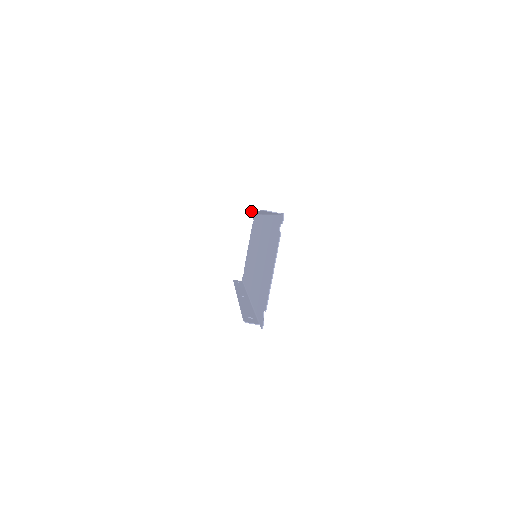
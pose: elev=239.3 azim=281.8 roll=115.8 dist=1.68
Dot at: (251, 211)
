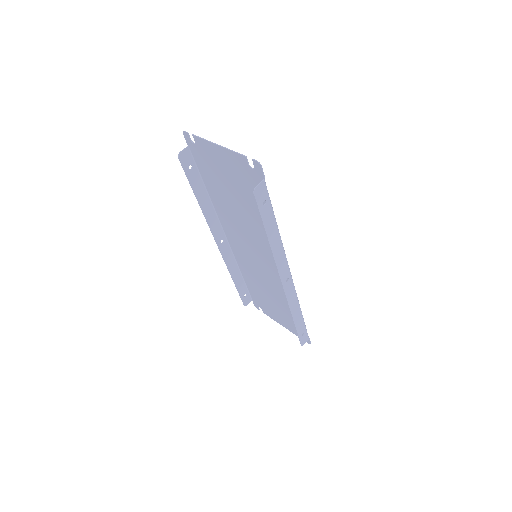
Dot at: occluded
